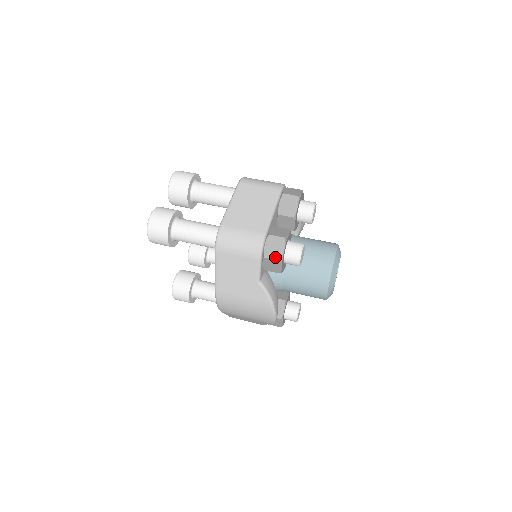
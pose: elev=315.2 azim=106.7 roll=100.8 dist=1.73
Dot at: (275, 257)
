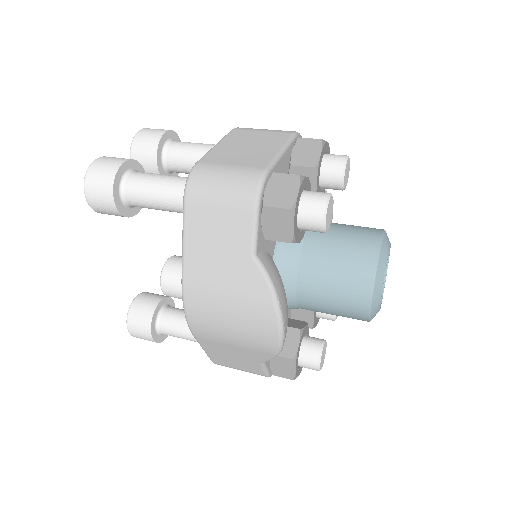
Dot at: (282, 204)
